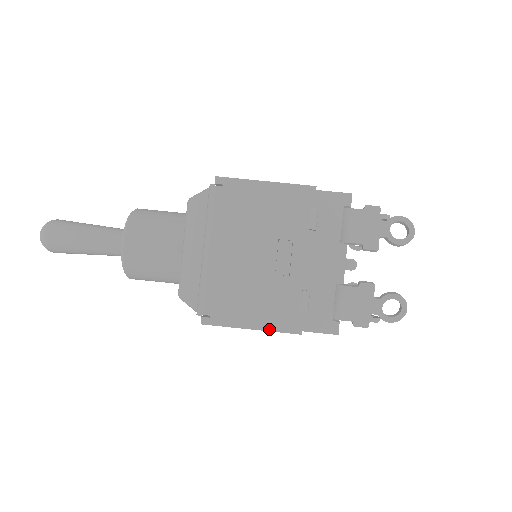
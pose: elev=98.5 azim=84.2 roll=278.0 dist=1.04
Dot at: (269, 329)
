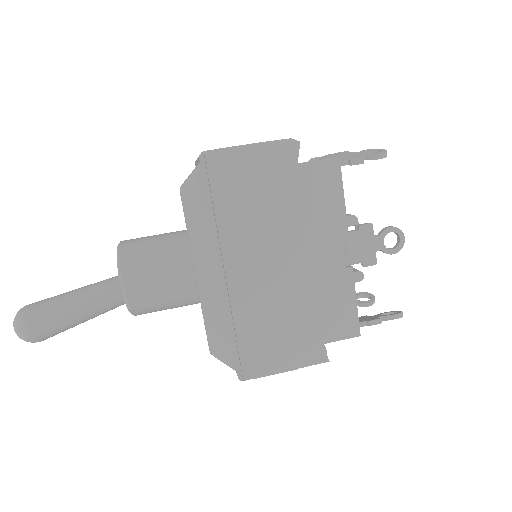
Dot at: (269, 145)
